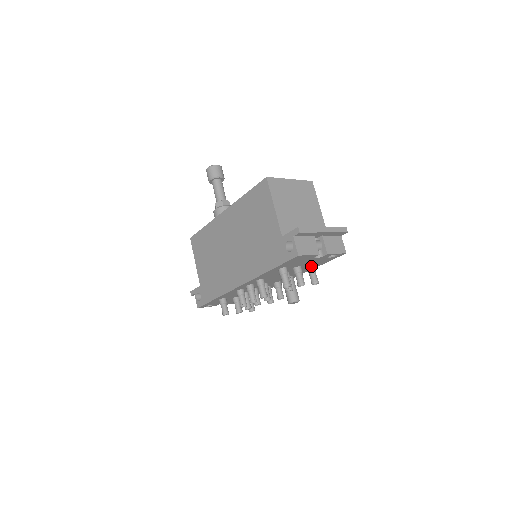
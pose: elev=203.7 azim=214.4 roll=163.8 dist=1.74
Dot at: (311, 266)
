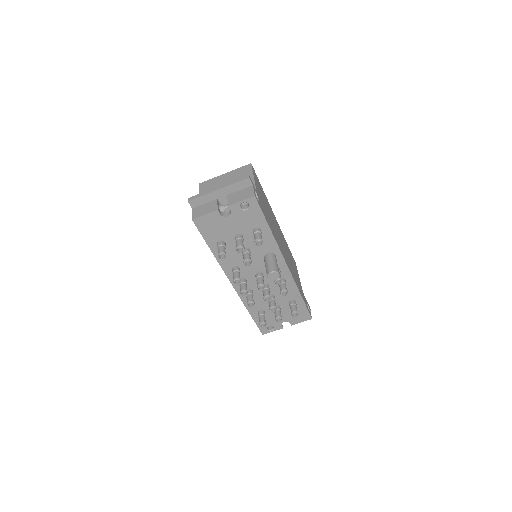
Dot at: (253, 230)
